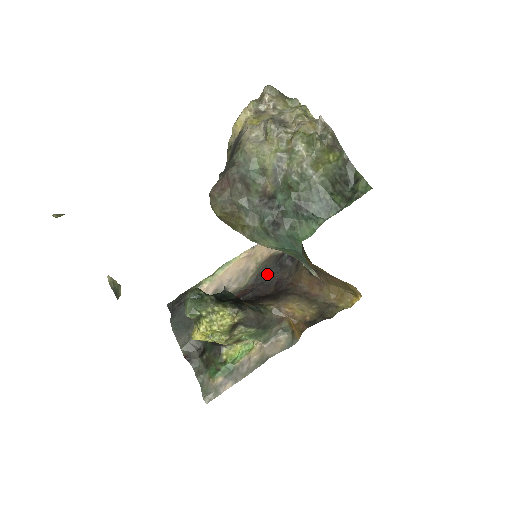
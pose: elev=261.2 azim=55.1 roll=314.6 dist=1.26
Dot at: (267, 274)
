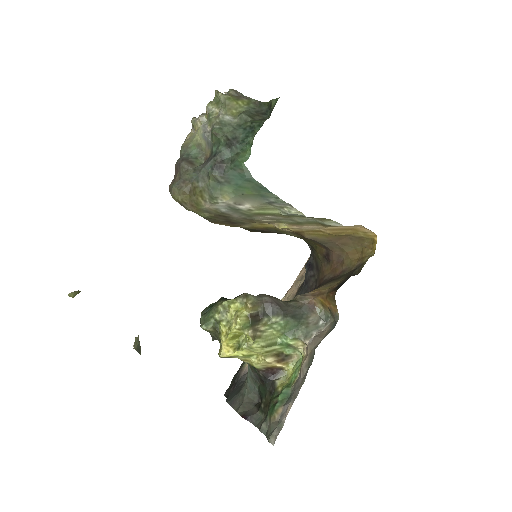
Dot at: occluded
